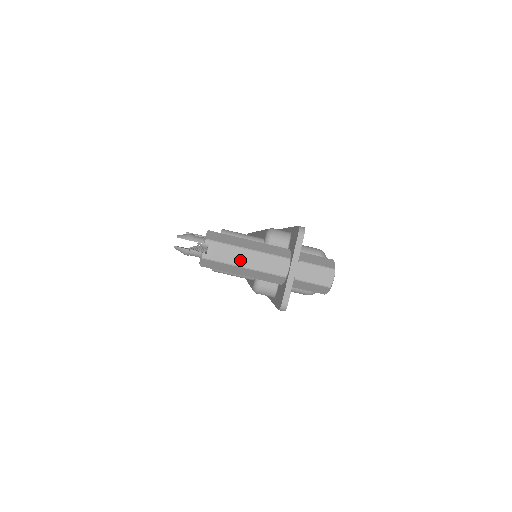
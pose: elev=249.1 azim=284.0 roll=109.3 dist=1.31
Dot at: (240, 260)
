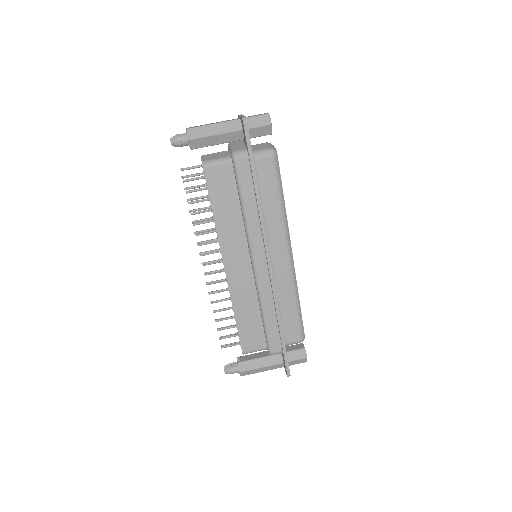
Dot at: (210, 124)
